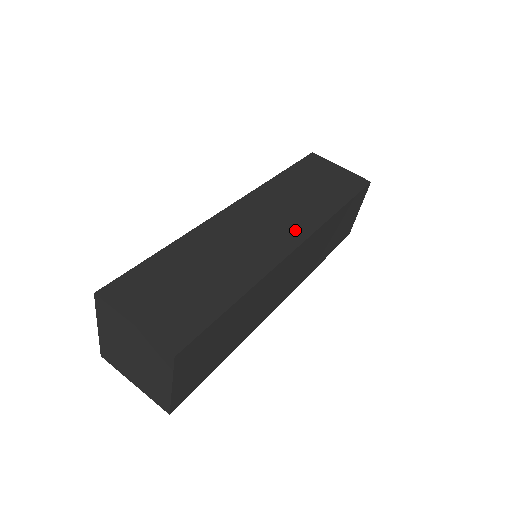
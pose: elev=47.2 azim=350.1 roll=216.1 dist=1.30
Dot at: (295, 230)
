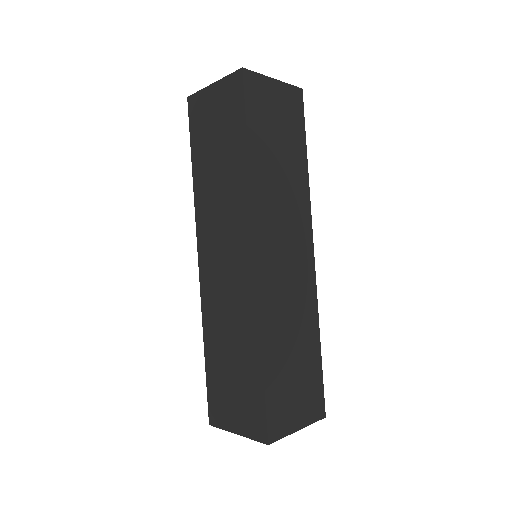
Dot at: (303, 235)
